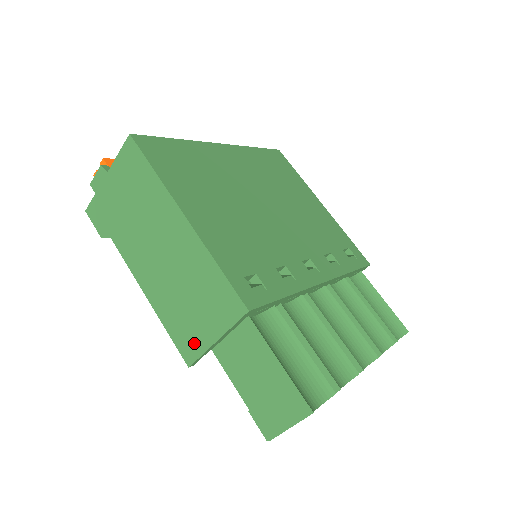
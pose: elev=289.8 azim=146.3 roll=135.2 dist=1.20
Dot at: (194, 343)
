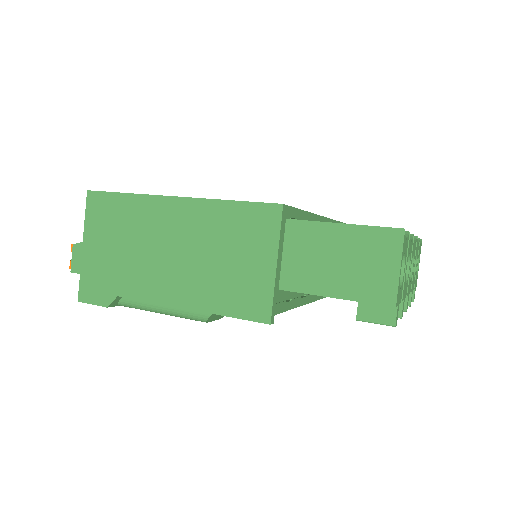
Dot at: (258, 293)
